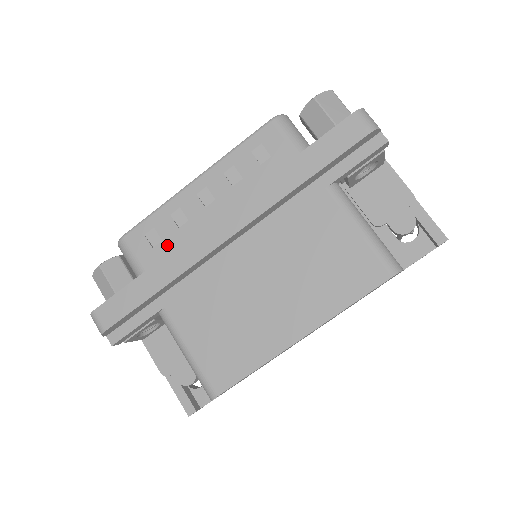
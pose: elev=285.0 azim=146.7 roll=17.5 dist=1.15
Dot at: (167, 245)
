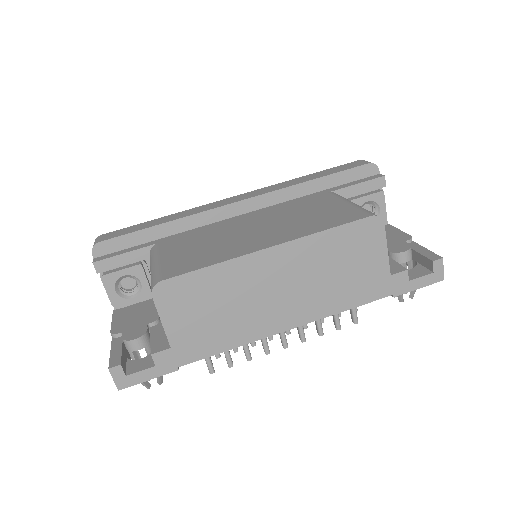
Dot at: occluded
